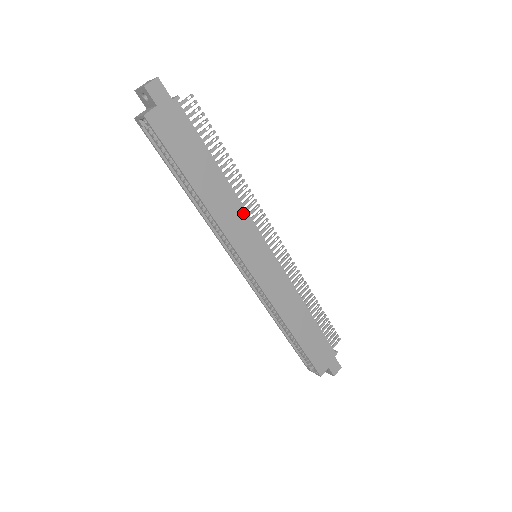
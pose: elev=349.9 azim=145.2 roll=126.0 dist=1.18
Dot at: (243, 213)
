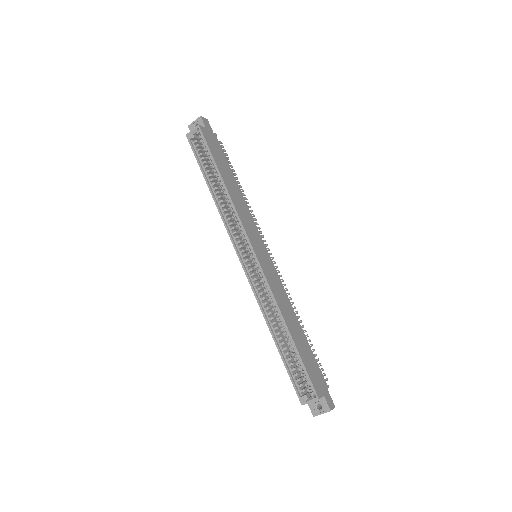
Dot at: (250, 216)
